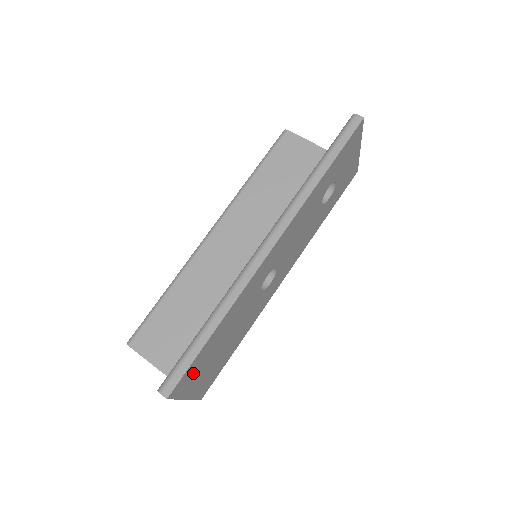
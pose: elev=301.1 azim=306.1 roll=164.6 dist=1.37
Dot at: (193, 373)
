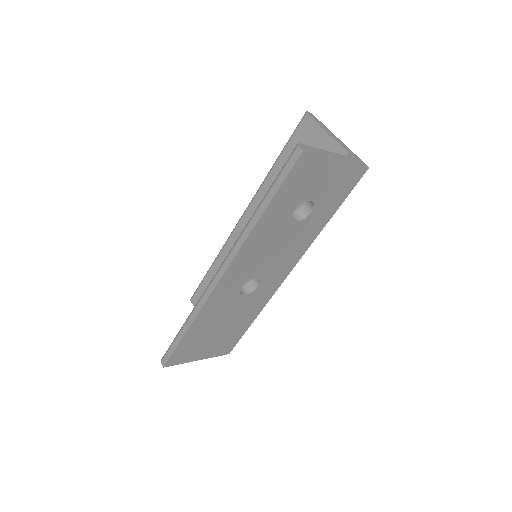
Dot at: (187, 351)
